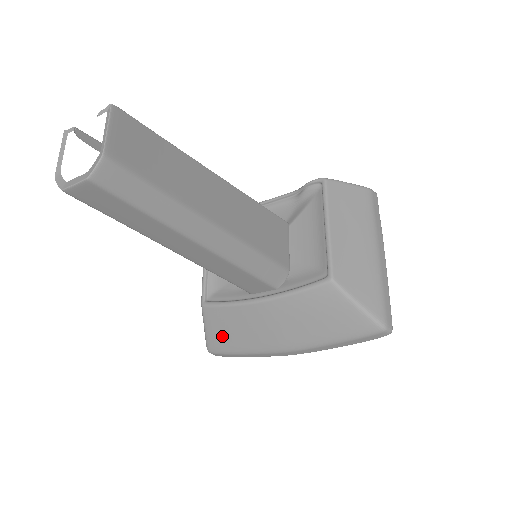
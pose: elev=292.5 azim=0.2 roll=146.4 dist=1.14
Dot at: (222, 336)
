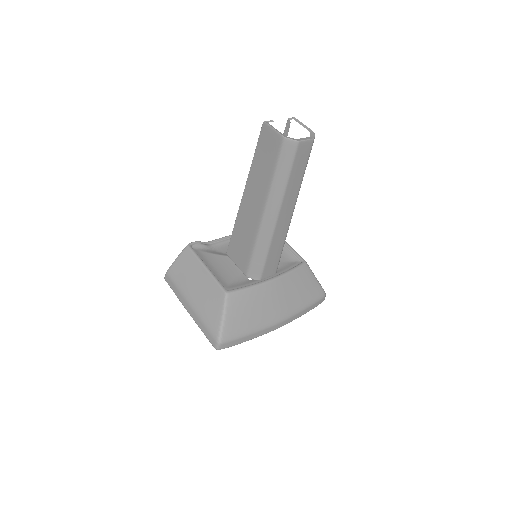
Dot at: (239, 319)
